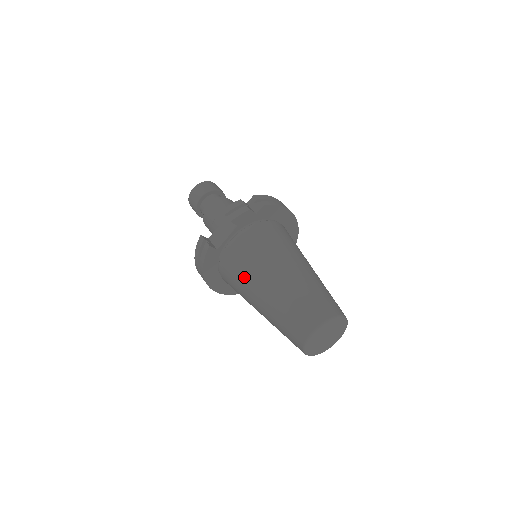
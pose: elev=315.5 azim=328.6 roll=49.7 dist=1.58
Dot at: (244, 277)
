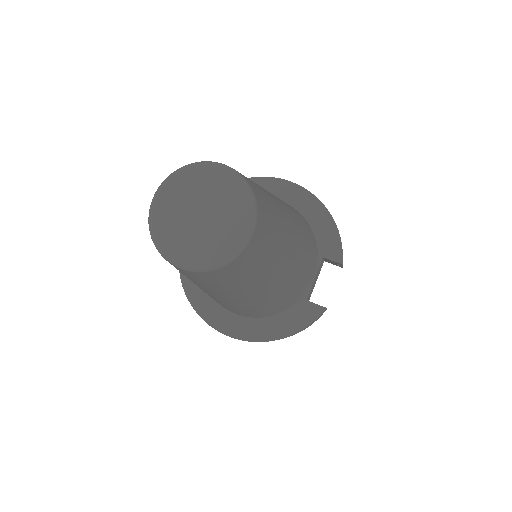
Dot at: occluded
